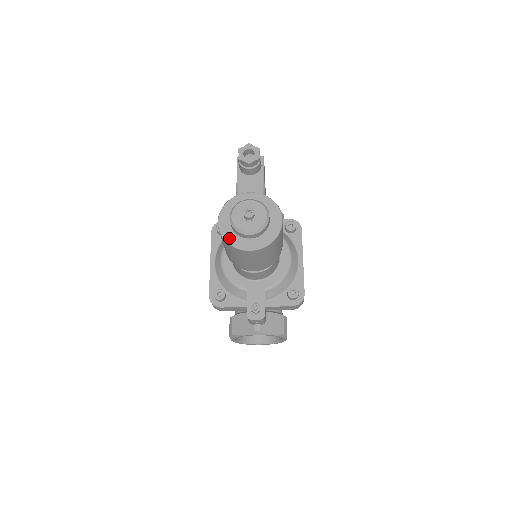
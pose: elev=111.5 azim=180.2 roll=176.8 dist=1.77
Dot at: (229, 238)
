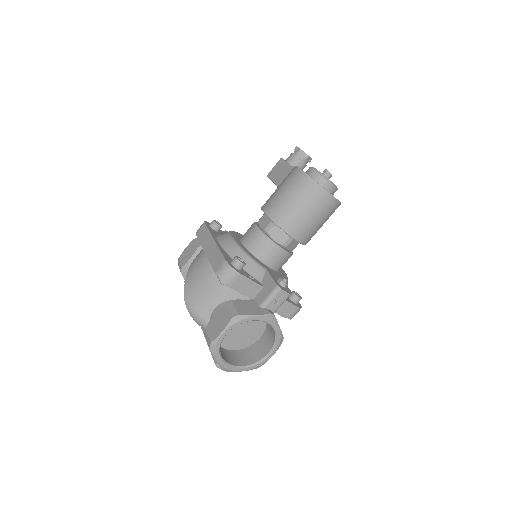
Dot at: occluded
